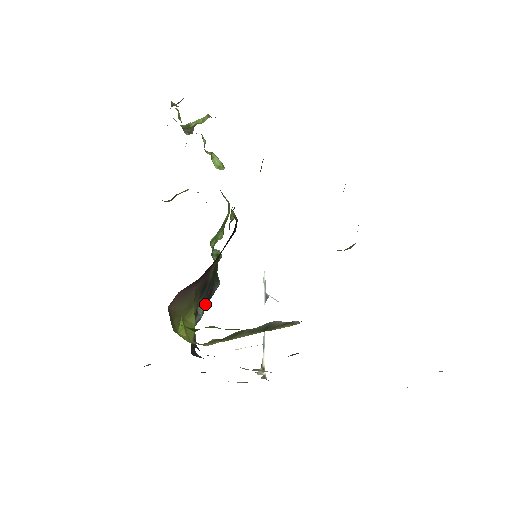
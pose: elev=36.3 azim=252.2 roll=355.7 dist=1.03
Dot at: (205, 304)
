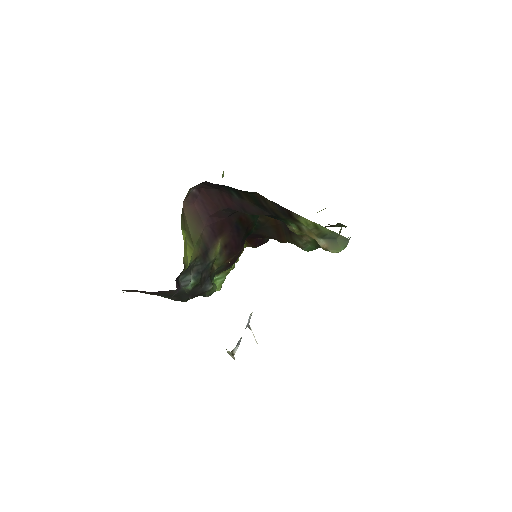
Dot at: (197, 280)
